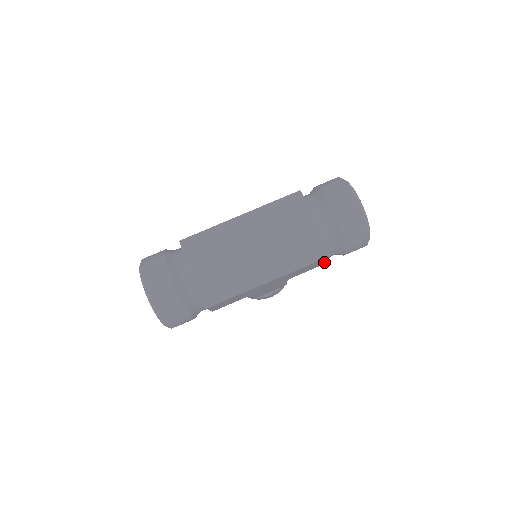
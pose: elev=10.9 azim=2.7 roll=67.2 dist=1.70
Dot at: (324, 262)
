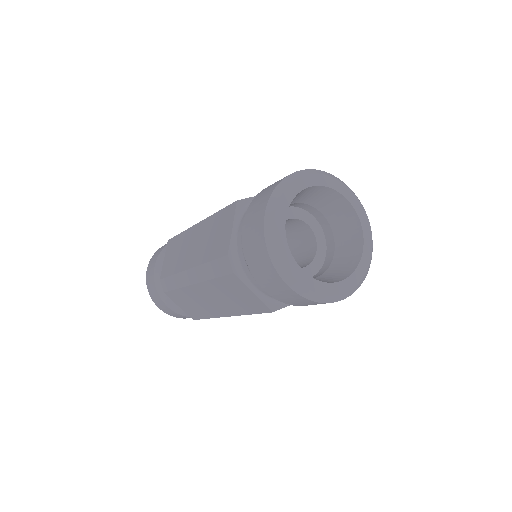
Dot at: occluded
